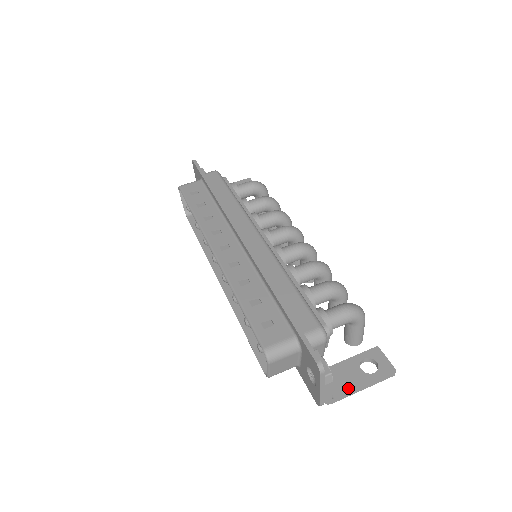
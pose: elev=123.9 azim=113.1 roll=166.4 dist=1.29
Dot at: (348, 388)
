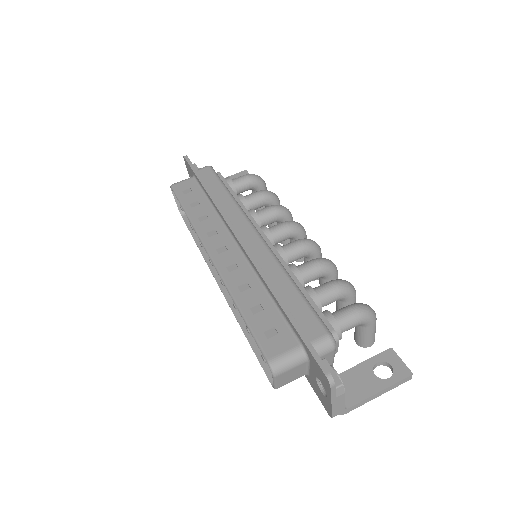
Dot at: (362, 396)
